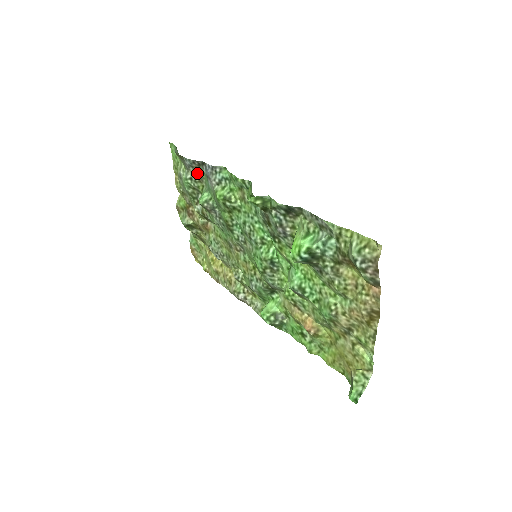
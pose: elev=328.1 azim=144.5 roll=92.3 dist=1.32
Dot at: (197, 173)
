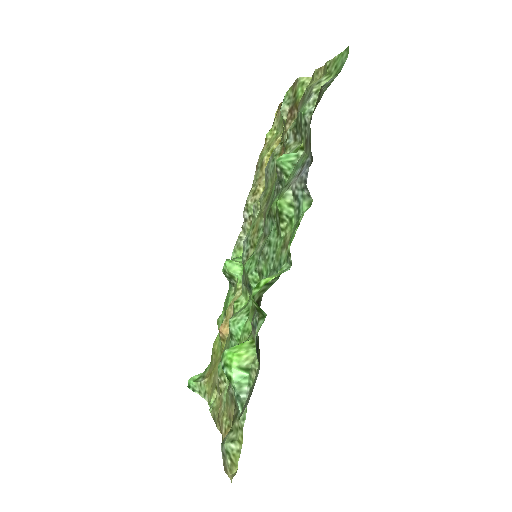
Dot at: (309, 138)
